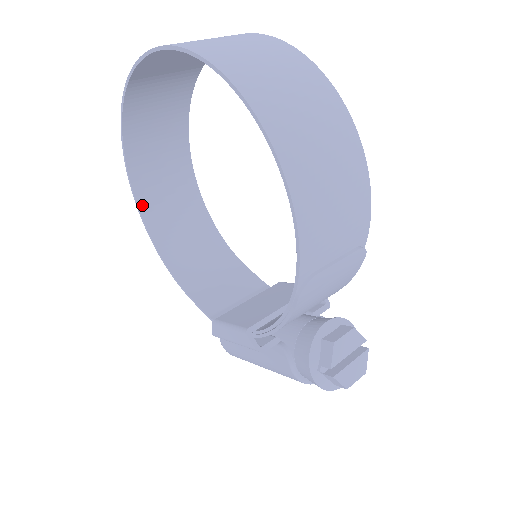
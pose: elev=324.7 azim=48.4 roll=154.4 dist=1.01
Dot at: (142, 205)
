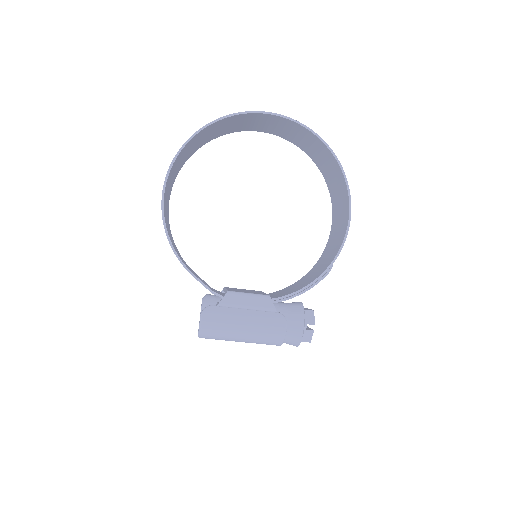
Dot at: (165, 190)
